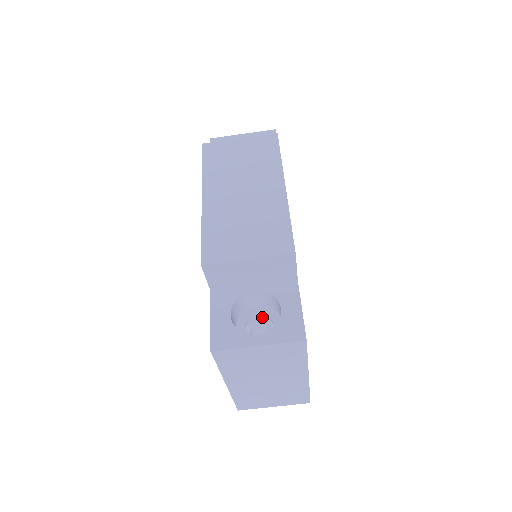
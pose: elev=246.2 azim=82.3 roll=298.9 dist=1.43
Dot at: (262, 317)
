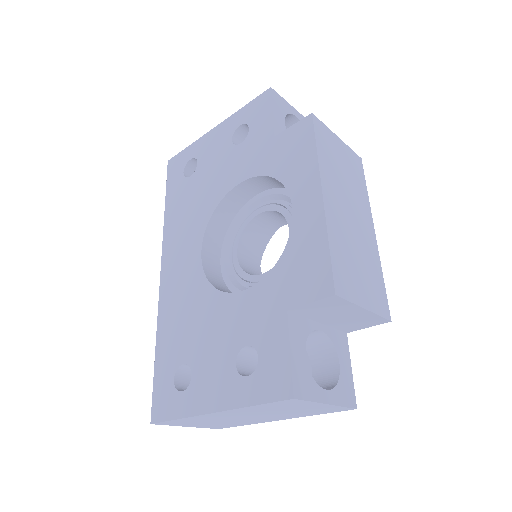
Dot at: occluded
